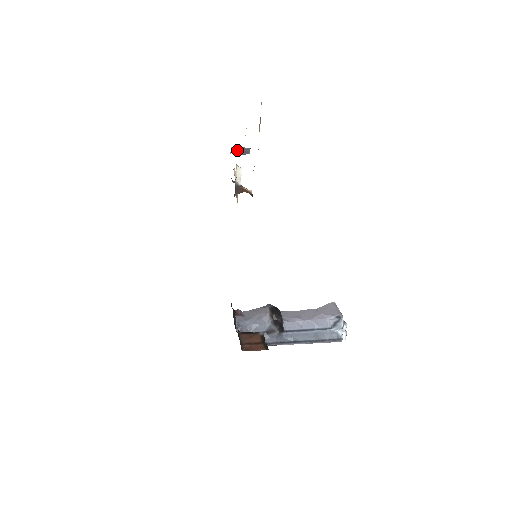
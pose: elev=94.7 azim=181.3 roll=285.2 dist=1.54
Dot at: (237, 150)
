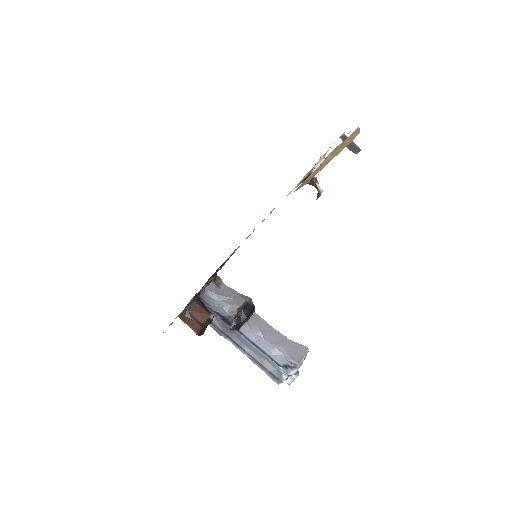
Dot at: occluded
